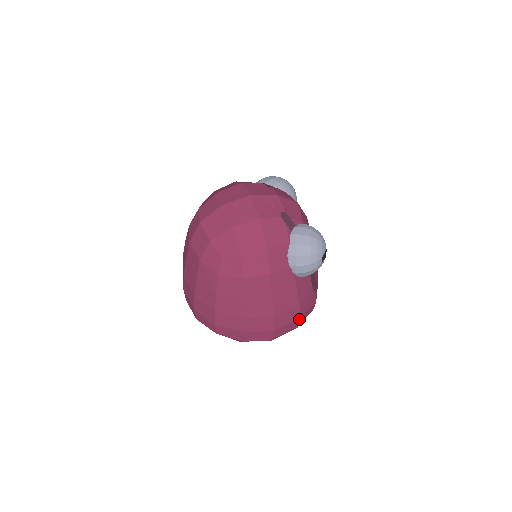
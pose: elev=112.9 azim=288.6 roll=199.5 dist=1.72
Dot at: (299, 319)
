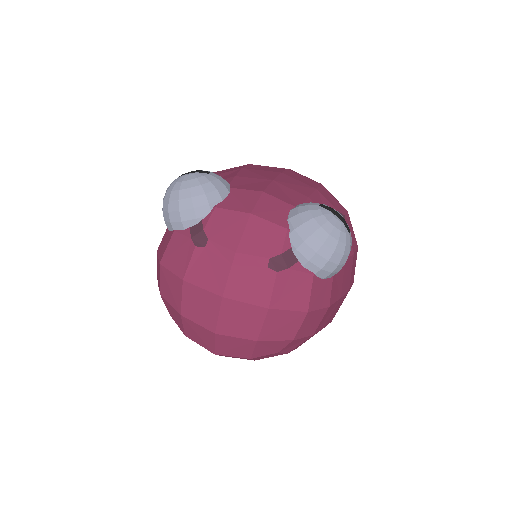
Dot at: (357, 248)
